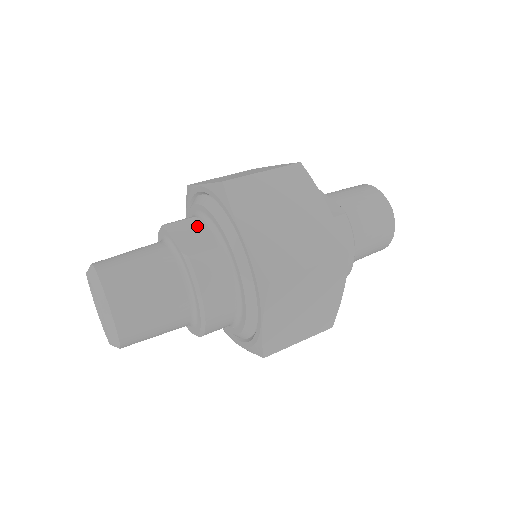
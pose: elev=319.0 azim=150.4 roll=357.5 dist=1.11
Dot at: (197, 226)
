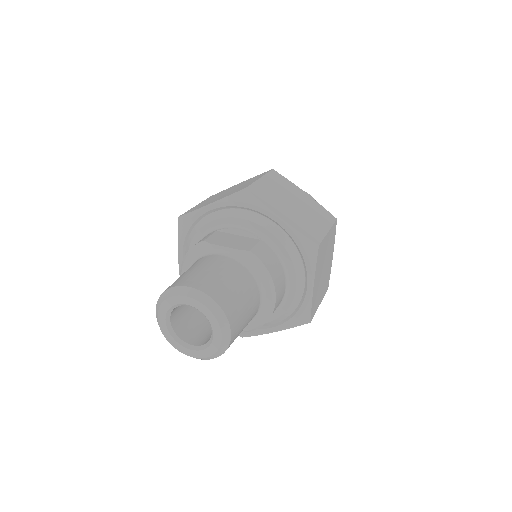
Dot at: (227, 234)
